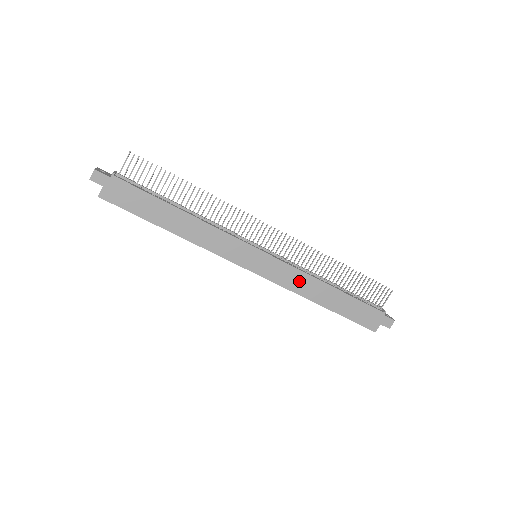
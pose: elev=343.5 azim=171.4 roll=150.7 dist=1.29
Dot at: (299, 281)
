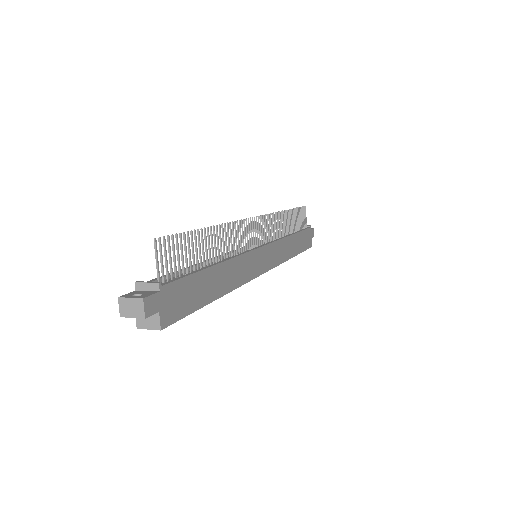
Dot at: (282, 249)
